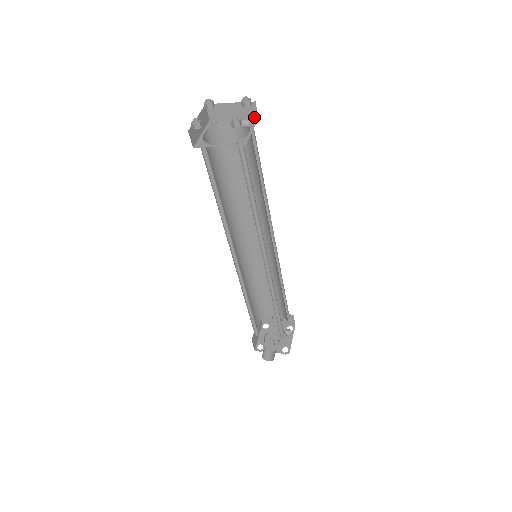
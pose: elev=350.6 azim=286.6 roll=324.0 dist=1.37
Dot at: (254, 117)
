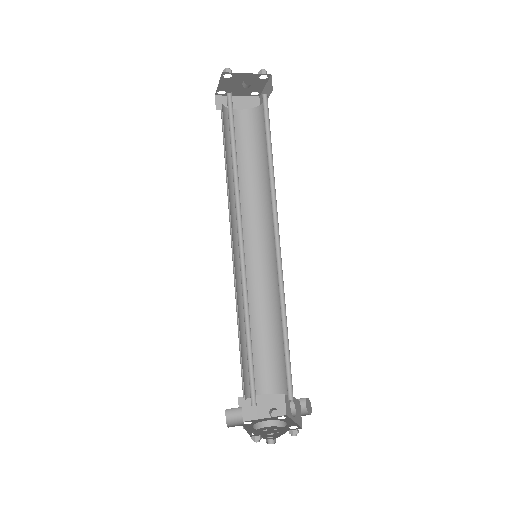
Dot at: occluded
